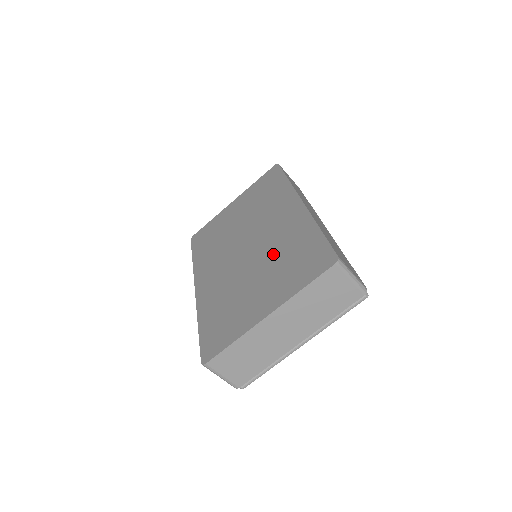
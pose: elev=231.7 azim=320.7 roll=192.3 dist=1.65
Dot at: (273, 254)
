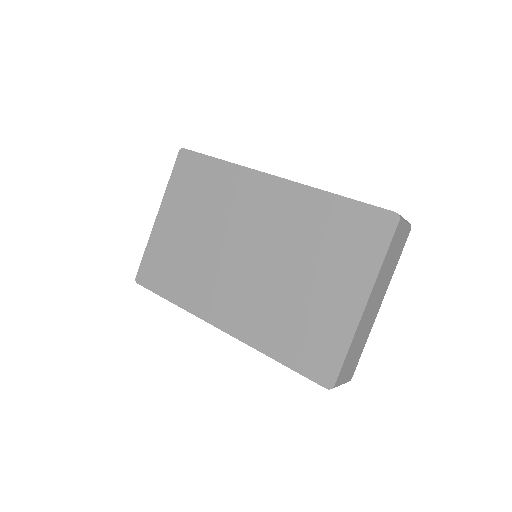
Dot at: (300, 245)
